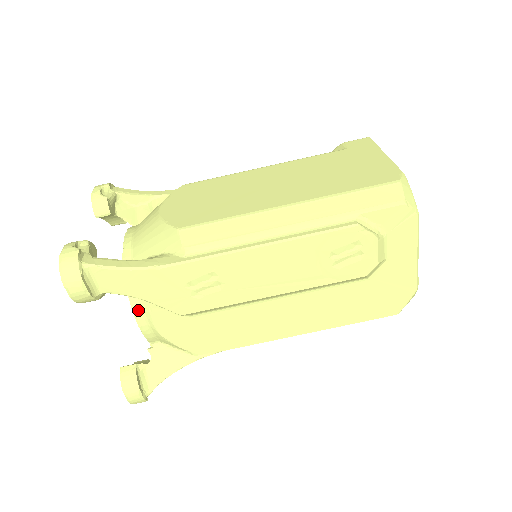
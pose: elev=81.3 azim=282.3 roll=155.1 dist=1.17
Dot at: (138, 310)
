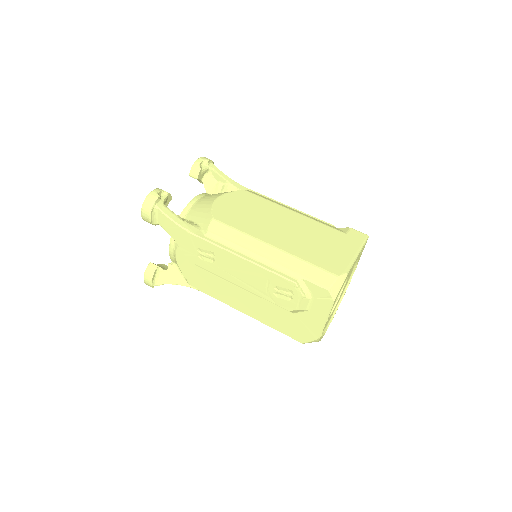
Dot at: (173, 242)
